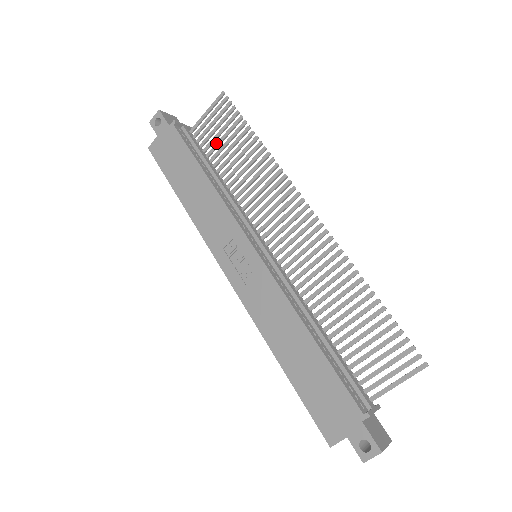
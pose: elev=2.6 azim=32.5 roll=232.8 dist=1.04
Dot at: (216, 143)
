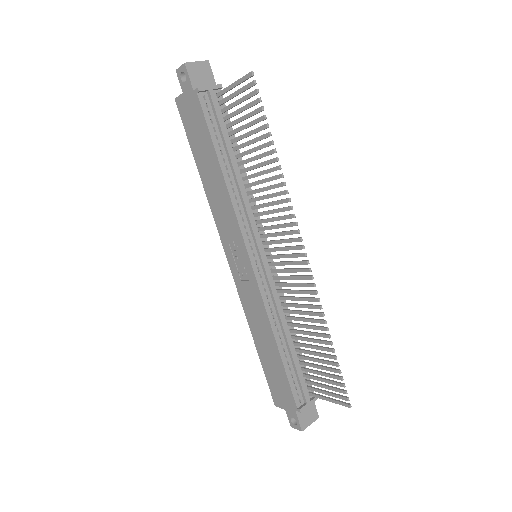
Dot at: (239, 127)
